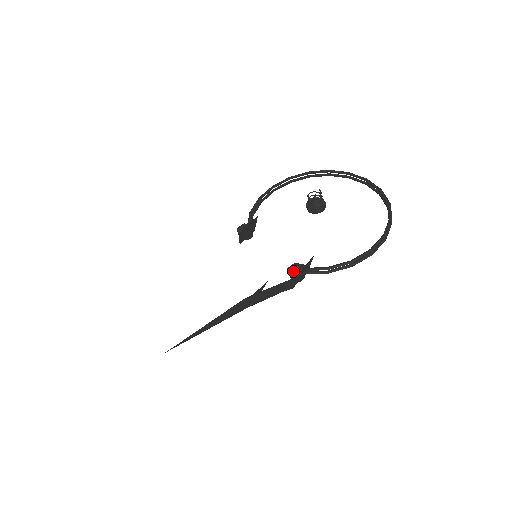
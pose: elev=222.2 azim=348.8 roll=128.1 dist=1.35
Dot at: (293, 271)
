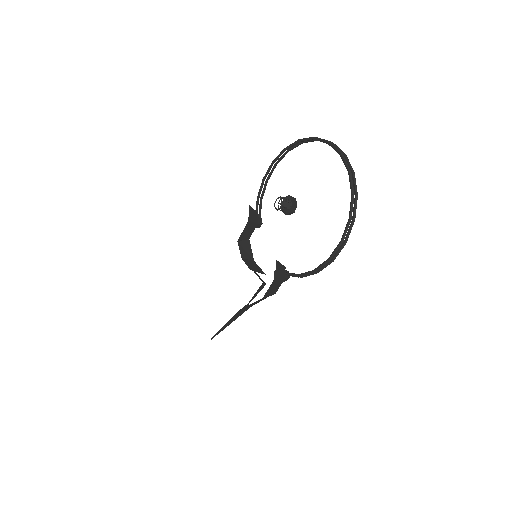
Dot at: occluded
